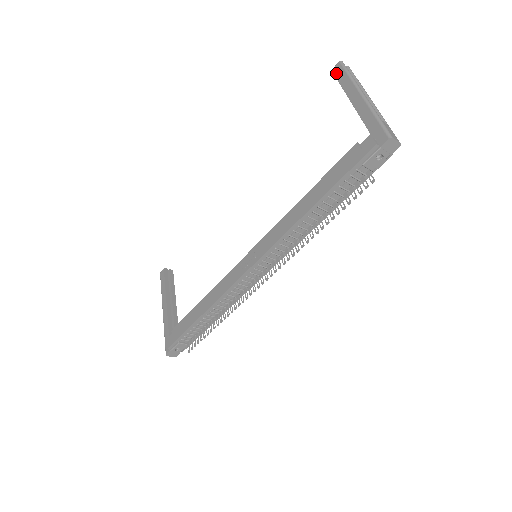
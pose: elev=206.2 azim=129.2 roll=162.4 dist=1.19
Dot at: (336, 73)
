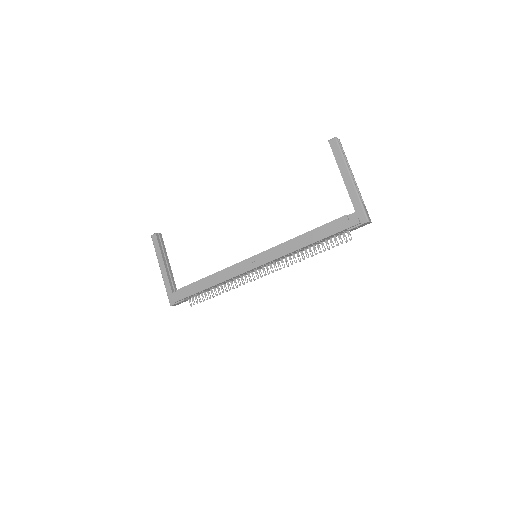
Dot at: (332, 147)
